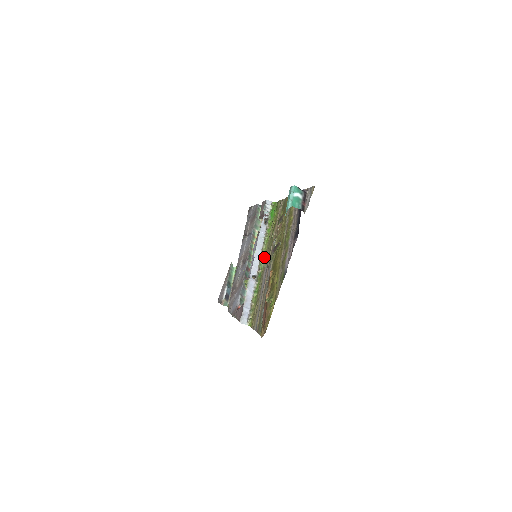
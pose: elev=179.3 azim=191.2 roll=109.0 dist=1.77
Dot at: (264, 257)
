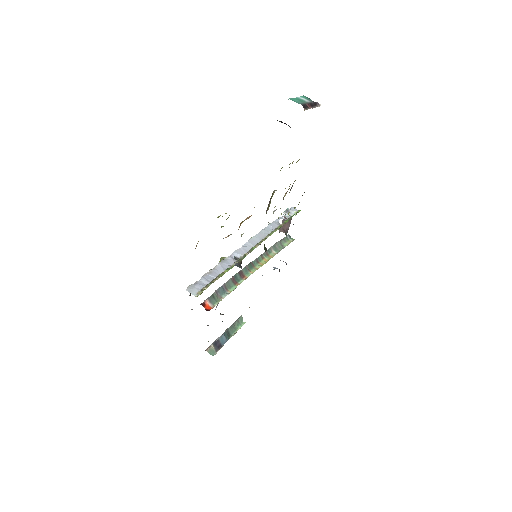
Dot at: (261, 242)
